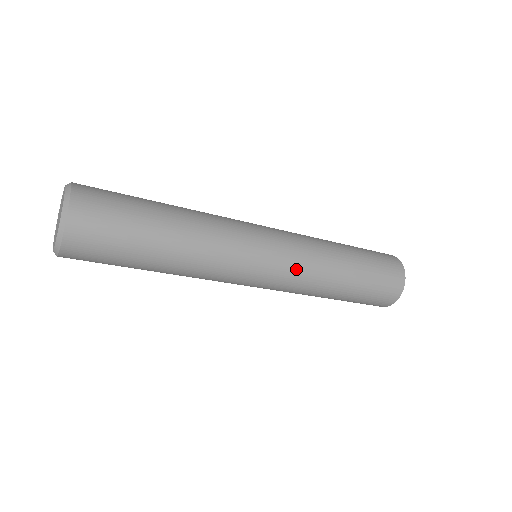
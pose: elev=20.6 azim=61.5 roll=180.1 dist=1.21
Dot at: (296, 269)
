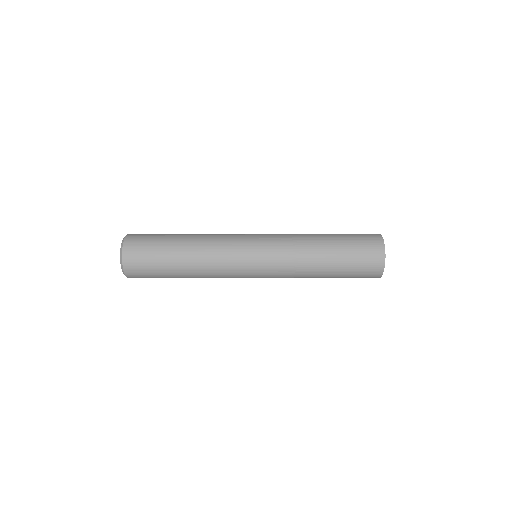
Dot at: (278, 255)
